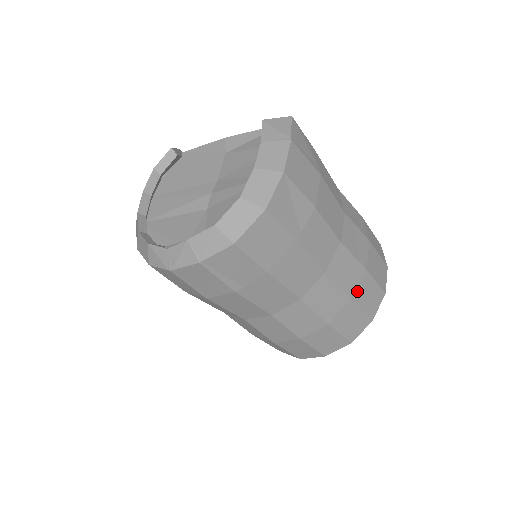
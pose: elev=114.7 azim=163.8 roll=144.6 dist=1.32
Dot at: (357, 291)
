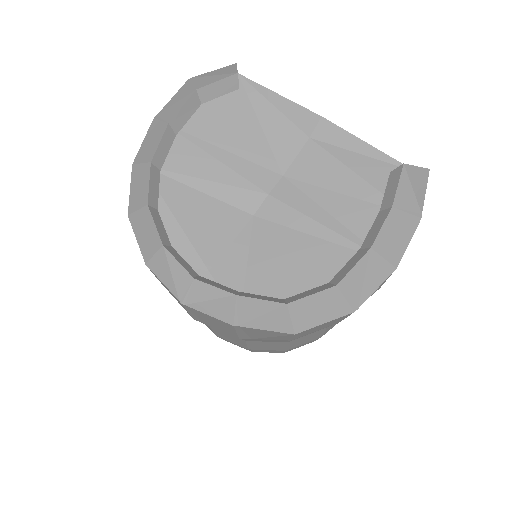
Dot at: occluded
